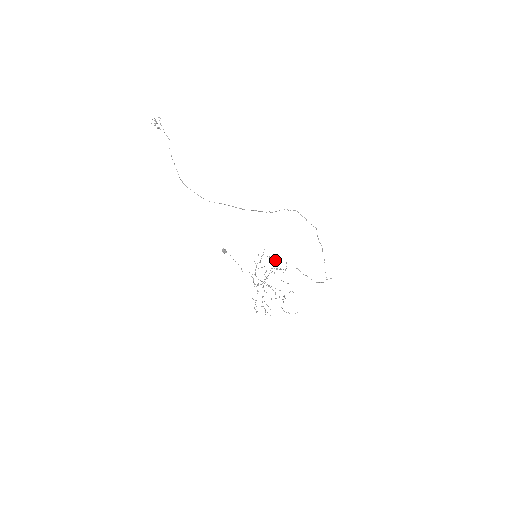
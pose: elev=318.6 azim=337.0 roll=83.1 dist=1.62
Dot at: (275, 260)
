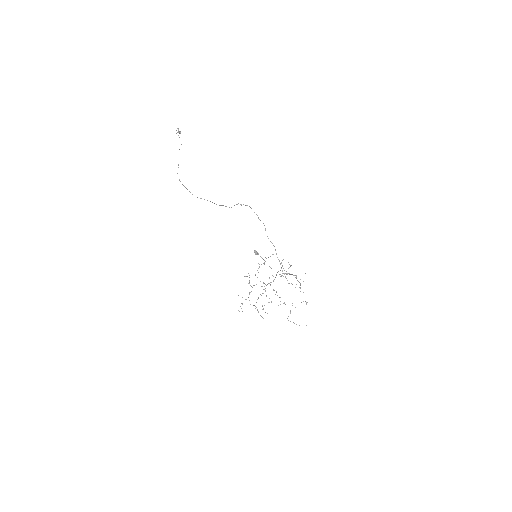
Dot at: occluded
